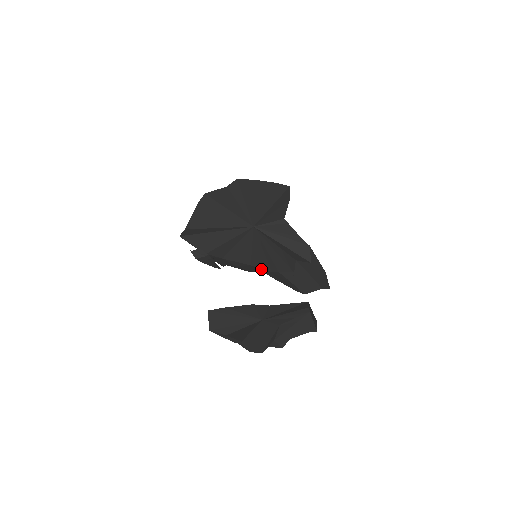
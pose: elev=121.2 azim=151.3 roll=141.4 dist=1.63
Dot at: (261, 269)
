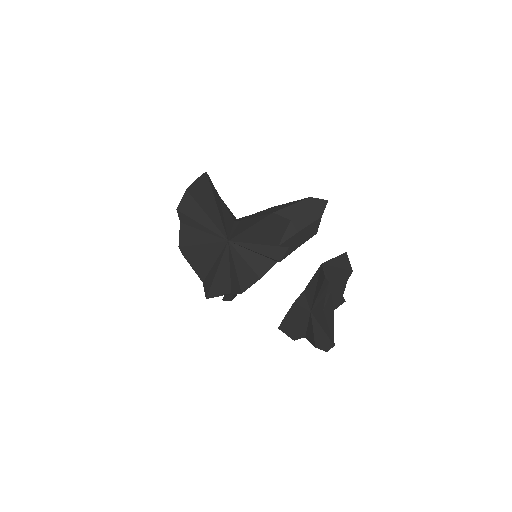
Dot at: (269, 269)
